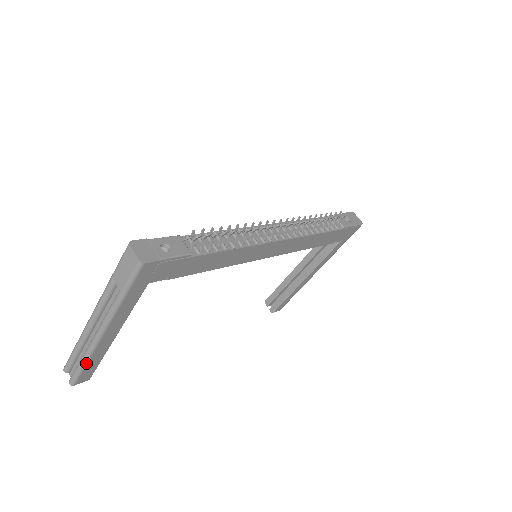
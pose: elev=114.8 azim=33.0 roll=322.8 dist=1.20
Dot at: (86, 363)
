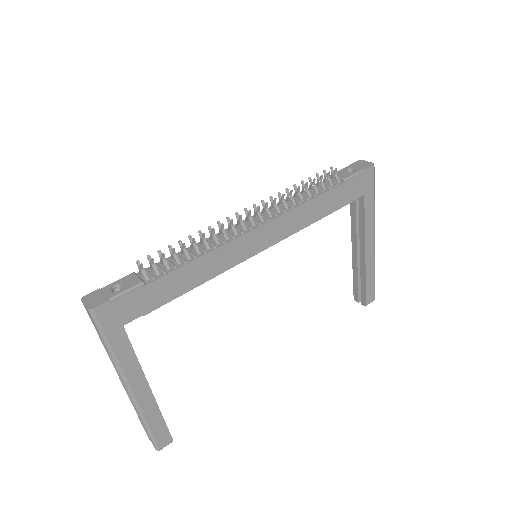
Dot at: (146, 424)
